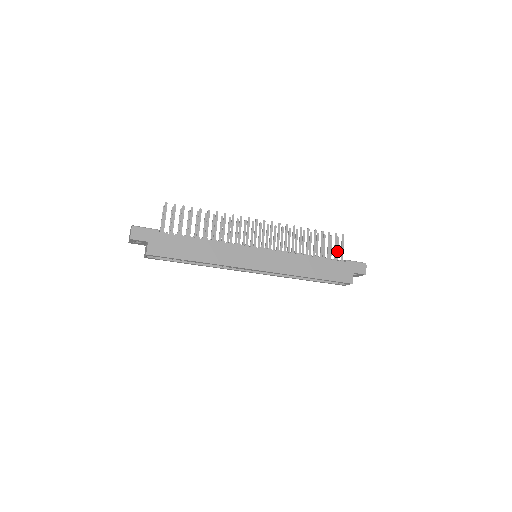
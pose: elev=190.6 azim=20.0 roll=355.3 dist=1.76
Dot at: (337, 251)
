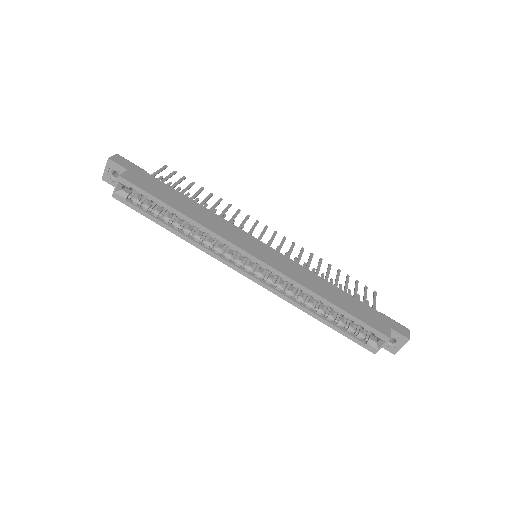
Dot at: occluded
